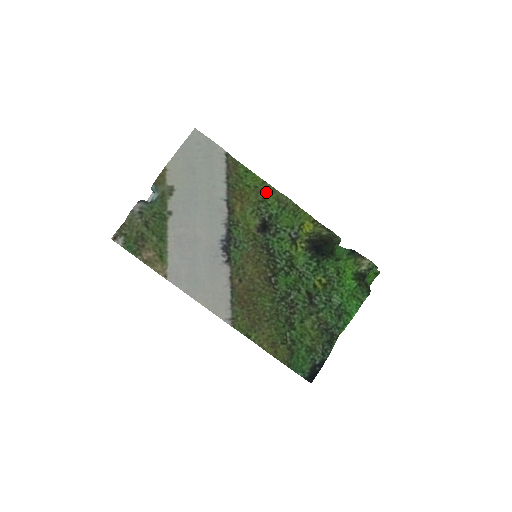
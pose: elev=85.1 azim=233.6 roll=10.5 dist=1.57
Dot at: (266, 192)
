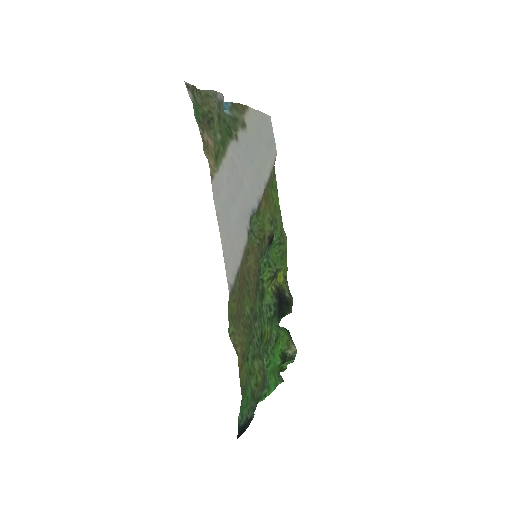
Dot at: (278, 217)
